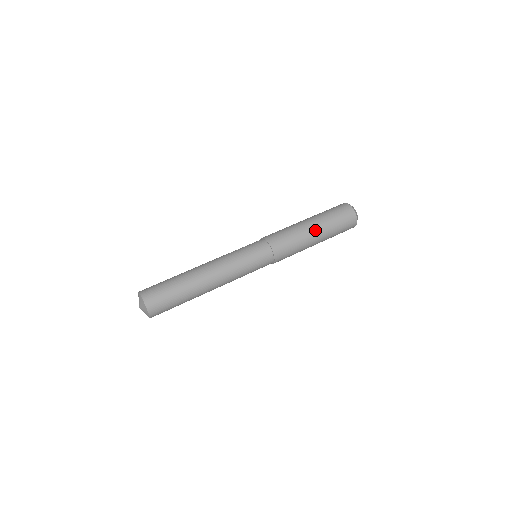
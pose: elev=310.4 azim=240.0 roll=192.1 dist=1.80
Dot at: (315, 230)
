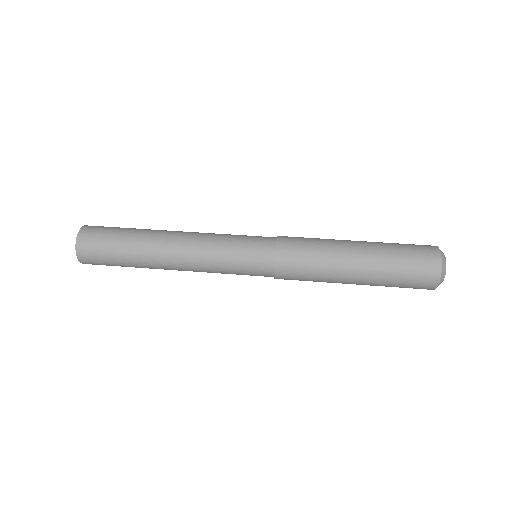
Dot at: (357, 250)
